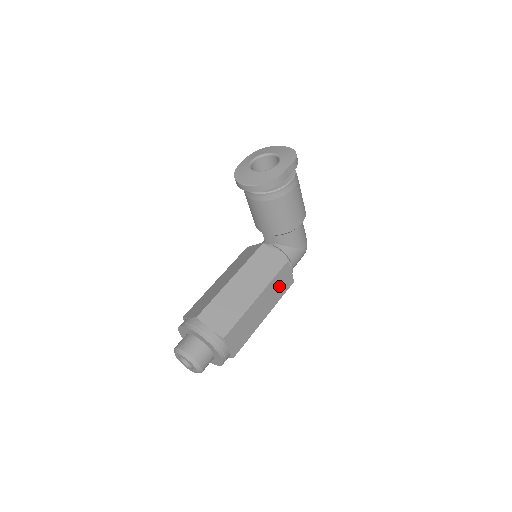
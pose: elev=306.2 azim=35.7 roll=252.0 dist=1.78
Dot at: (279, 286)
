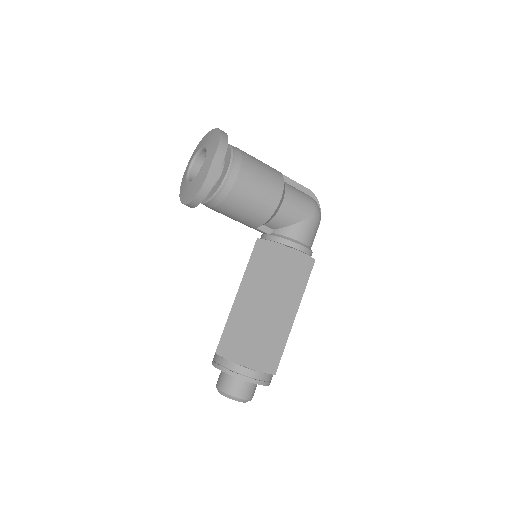
Dot at: (294, 277)
